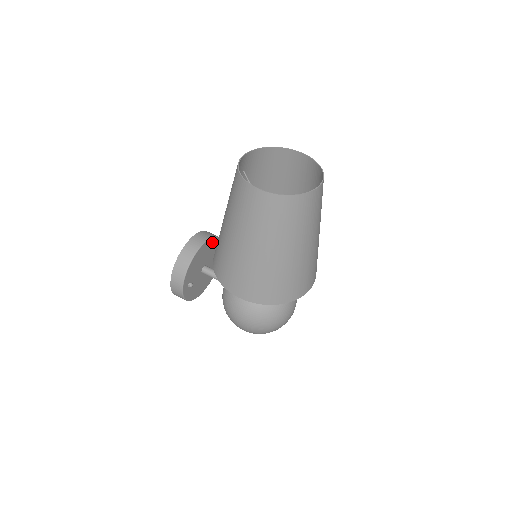
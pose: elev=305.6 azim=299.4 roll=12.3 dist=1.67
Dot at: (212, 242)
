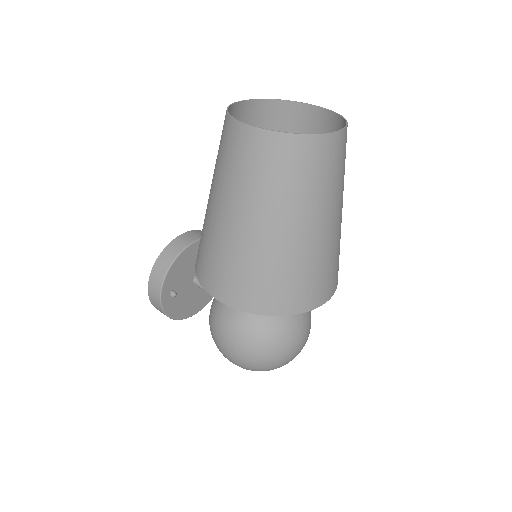
Dot at: occluded
